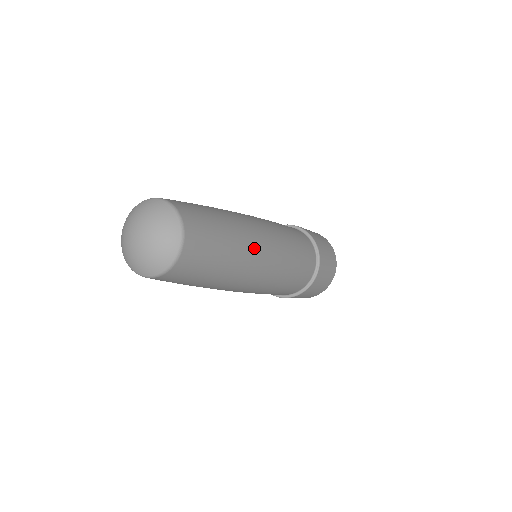
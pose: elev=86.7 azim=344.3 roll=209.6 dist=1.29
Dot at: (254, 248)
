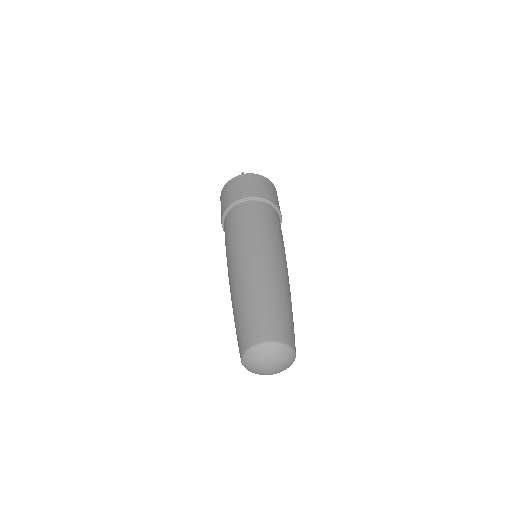
Dot at: (286, 283)
